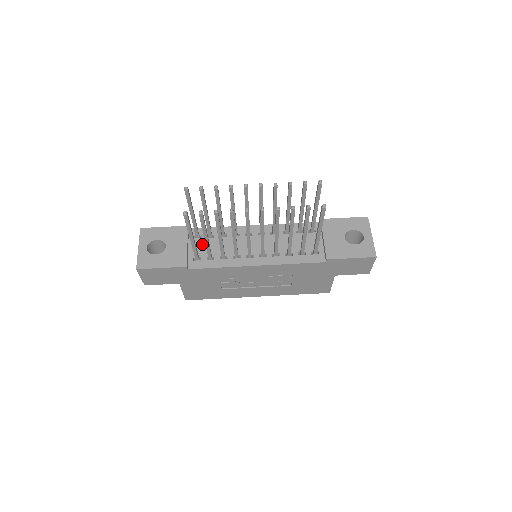
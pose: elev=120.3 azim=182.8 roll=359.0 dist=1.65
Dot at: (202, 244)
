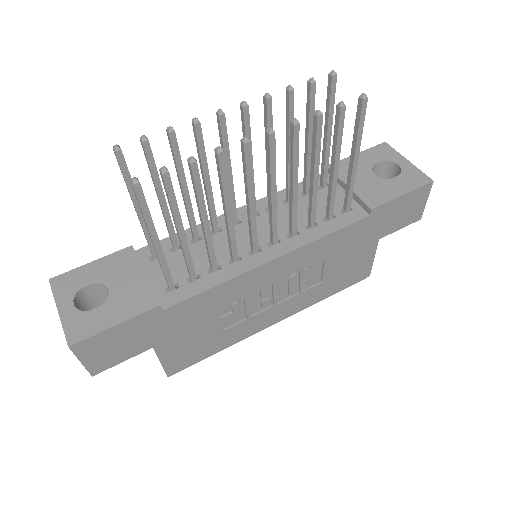
Dot at: (168, 264)
